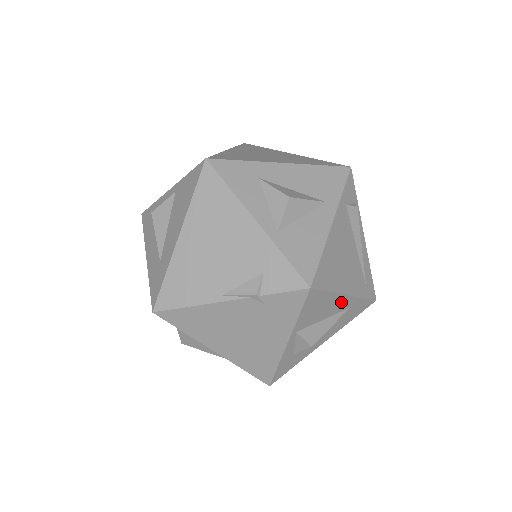
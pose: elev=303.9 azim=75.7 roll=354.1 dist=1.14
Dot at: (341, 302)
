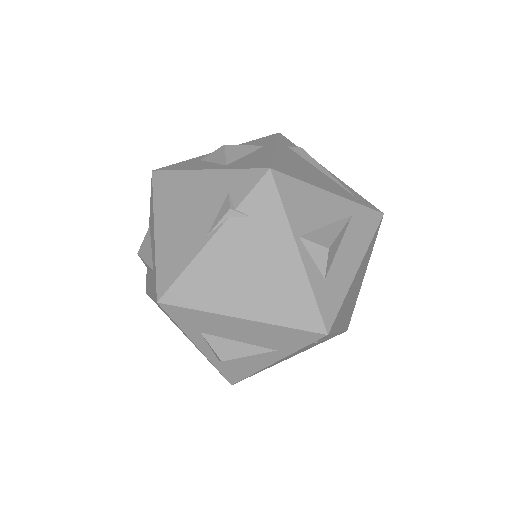
Dot at: (331, 203)
